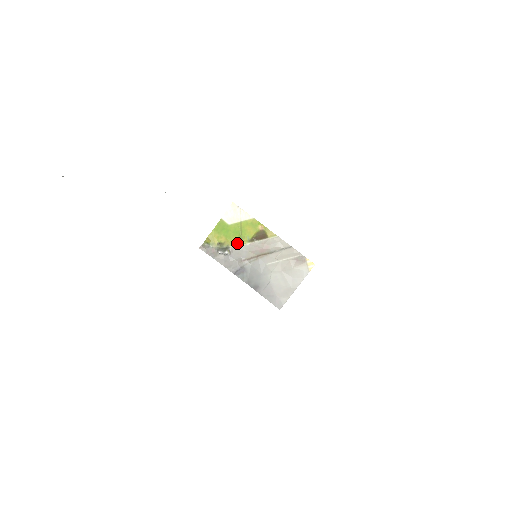
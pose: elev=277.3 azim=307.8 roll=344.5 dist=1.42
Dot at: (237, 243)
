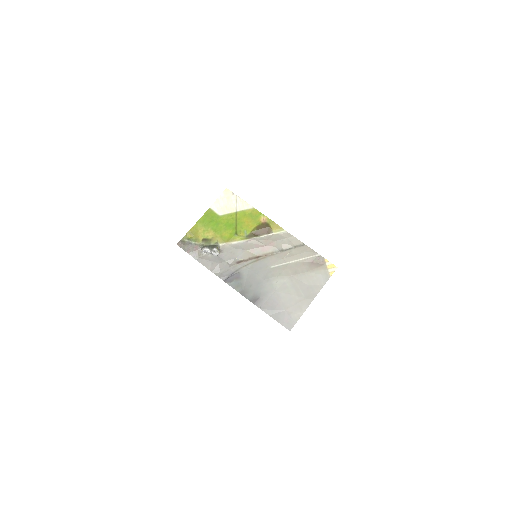
Dot at: (230, 239)
